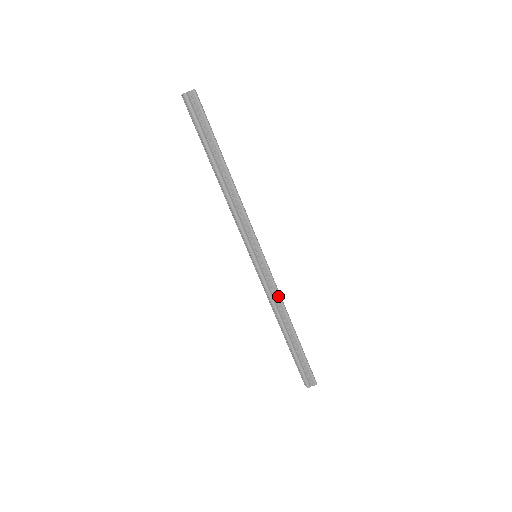
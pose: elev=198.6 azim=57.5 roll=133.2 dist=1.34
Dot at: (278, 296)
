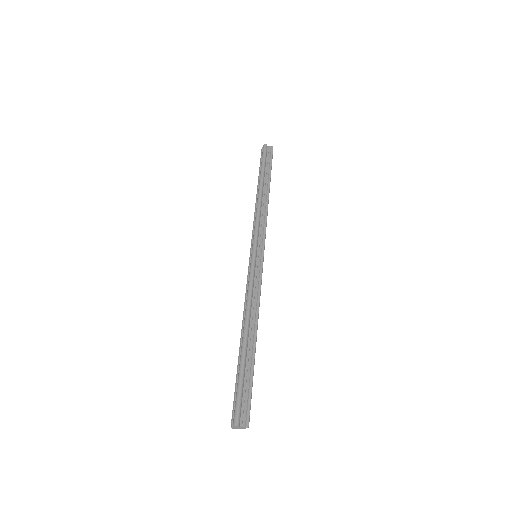
Dot at: (258, 298)
